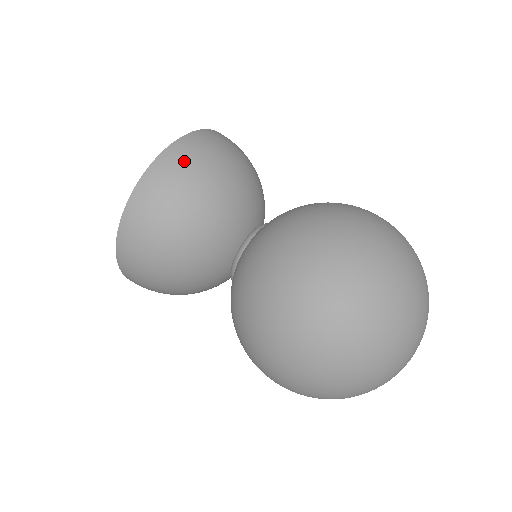
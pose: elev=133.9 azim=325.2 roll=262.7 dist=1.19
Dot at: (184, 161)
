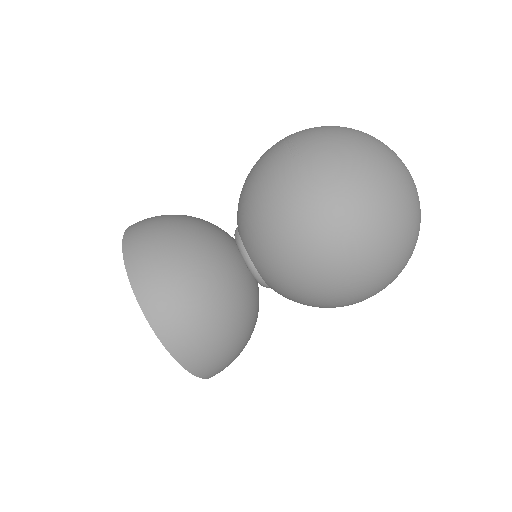
Dot at: (143, 234)
